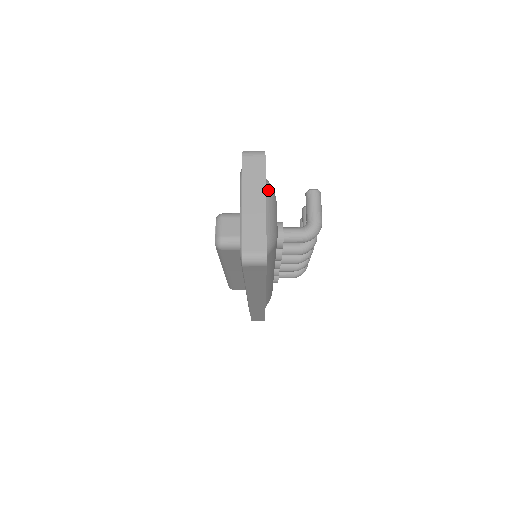
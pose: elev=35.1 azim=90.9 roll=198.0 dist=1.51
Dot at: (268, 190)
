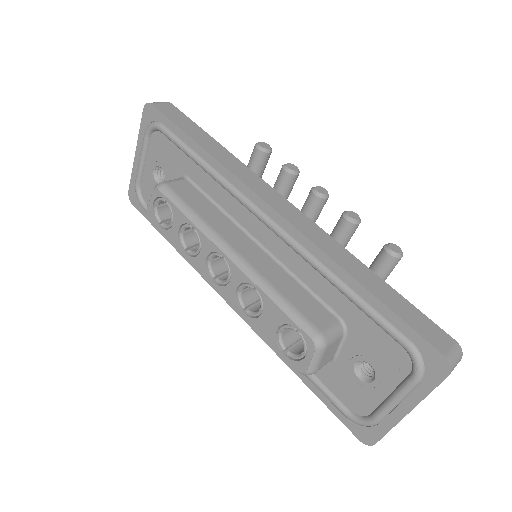
Dot at: occluded
